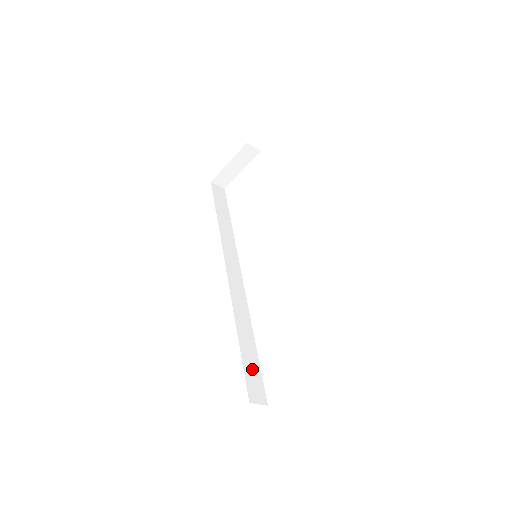
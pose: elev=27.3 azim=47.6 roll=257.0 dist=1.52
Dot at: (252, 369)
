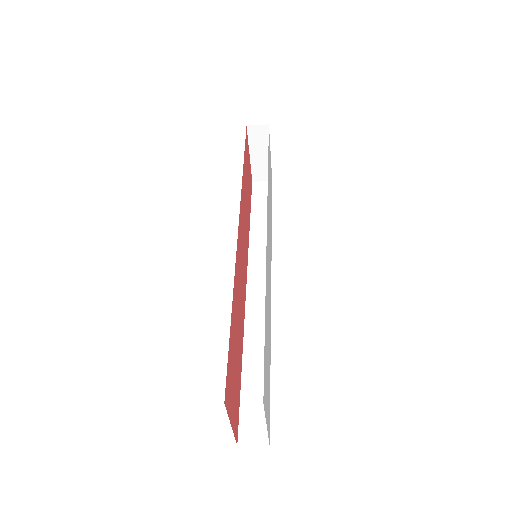
Dot at: (255, 399)
